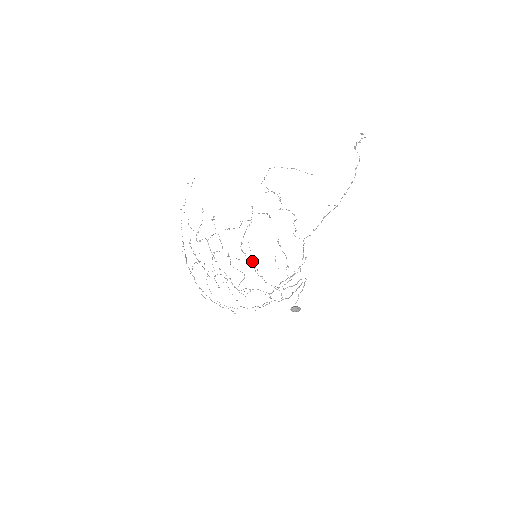
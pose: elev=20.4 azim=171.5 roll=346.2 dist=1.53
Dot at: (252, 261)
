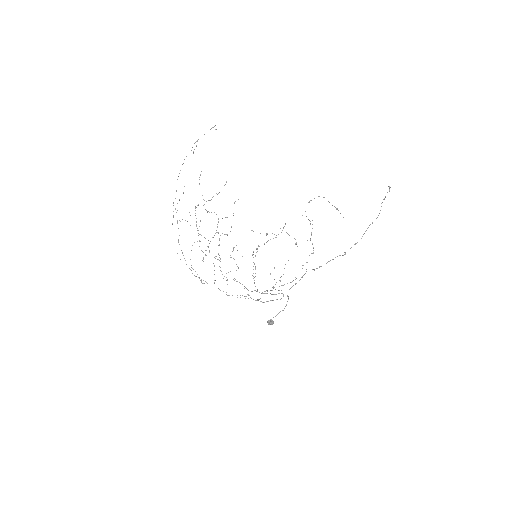
Dot at: occluded
